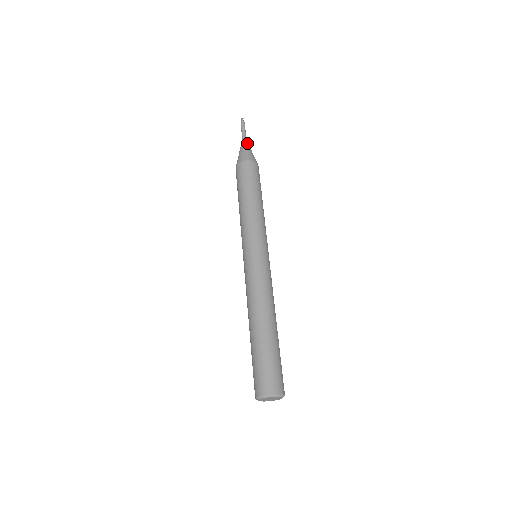
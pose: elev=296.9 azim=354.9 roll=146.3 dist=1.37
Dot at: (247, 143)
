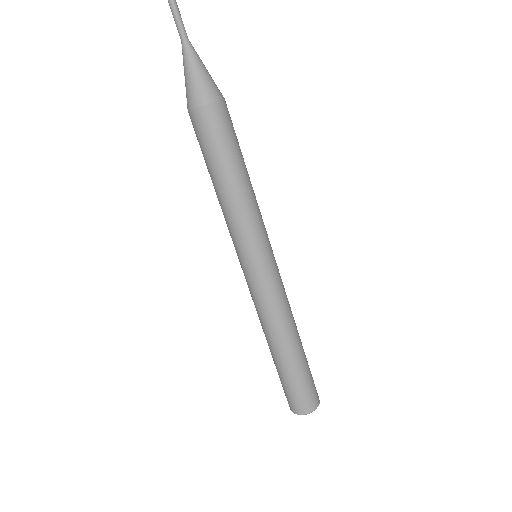
Dot at: (191, 53)
